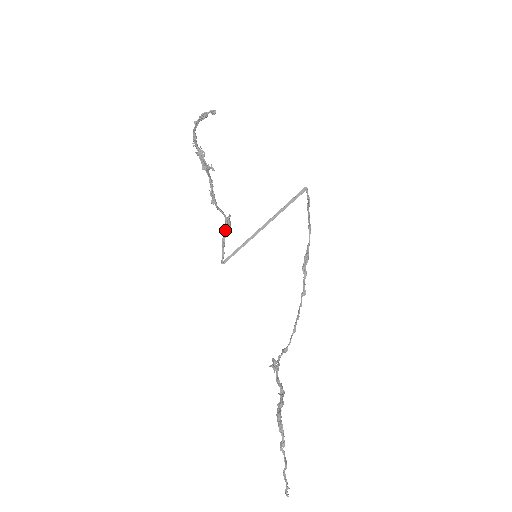
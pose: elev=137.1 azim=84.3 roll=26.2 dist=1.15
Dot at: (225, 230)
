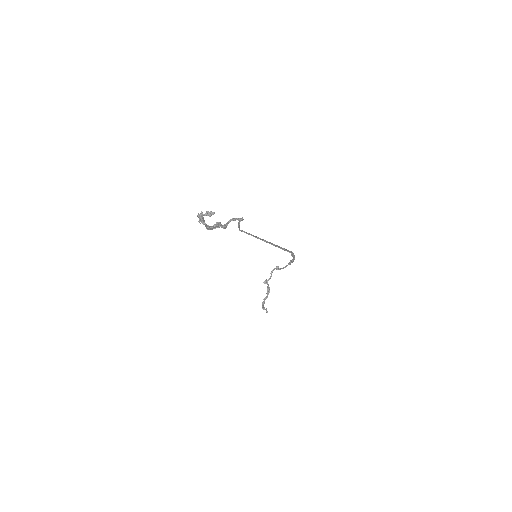
Dot at: (239, 223)
